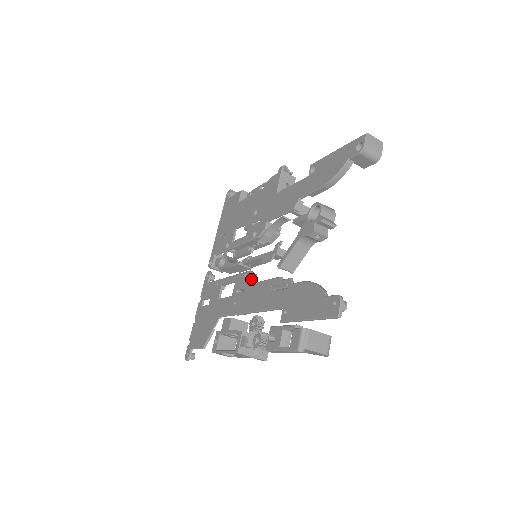
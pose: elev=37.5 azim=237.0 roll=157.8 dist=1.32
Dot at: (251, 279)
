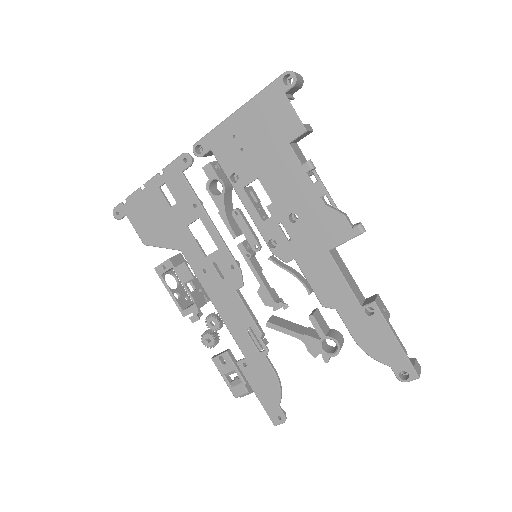
Dot at: (236, 284)
